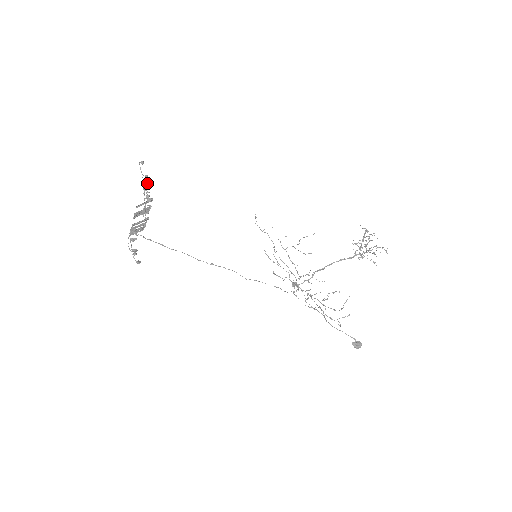
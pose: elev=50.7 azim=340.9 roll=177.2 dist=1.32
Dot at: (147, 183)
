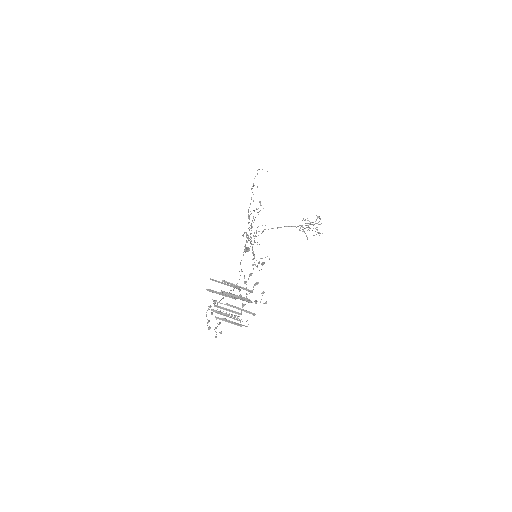
Dot at: occluded
